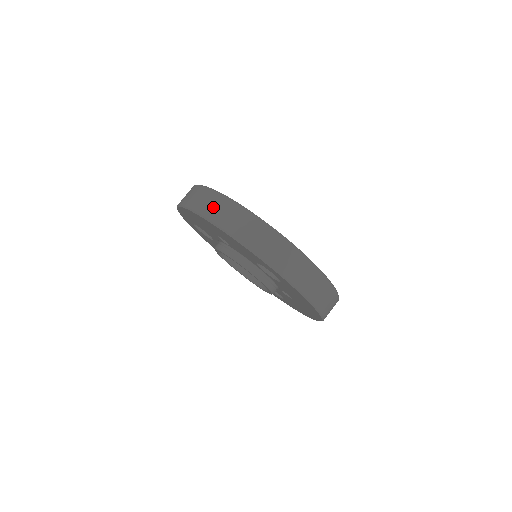
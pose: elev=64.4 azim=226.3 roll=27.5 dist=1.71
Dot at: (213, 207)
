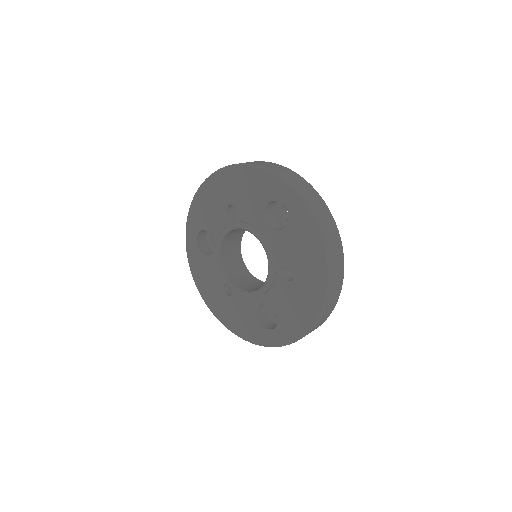
Dot at: occluded
